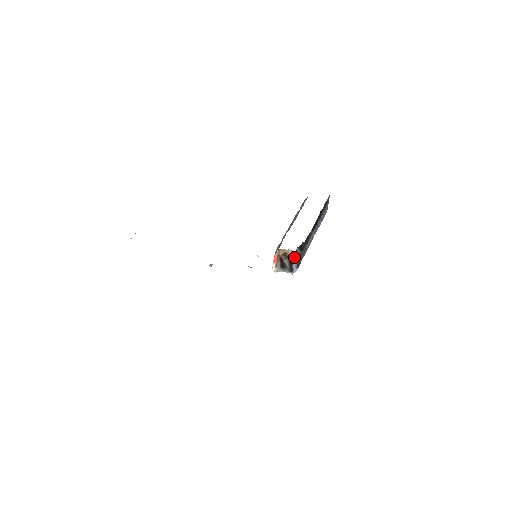
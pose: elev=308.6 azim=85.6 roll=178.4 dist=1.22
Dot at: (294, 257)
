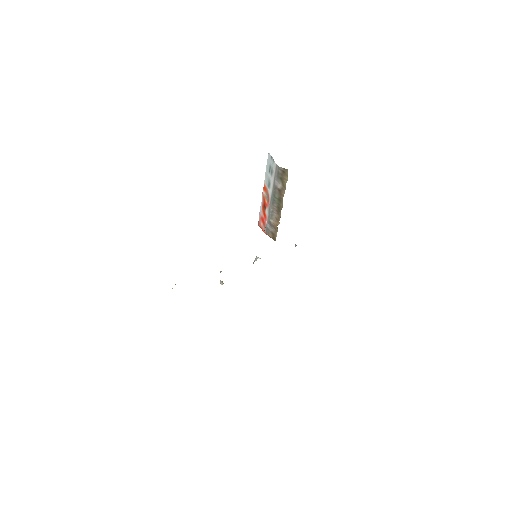
Dot at: occluded
